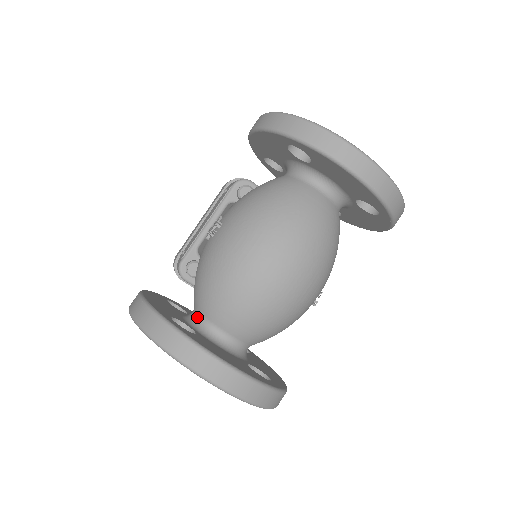
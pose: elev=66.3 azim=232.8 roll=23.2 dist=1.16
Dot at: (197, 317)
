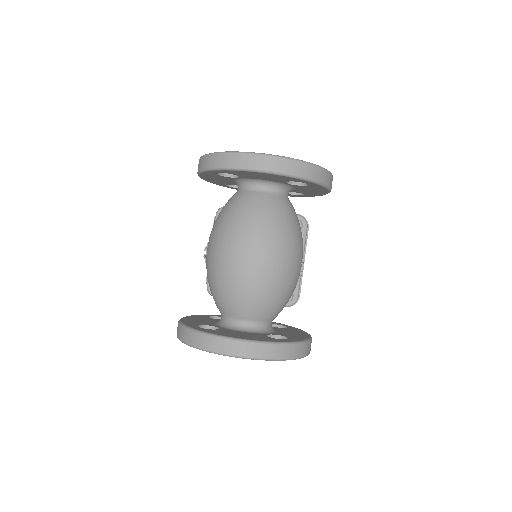
Dot at: (222, 318)
